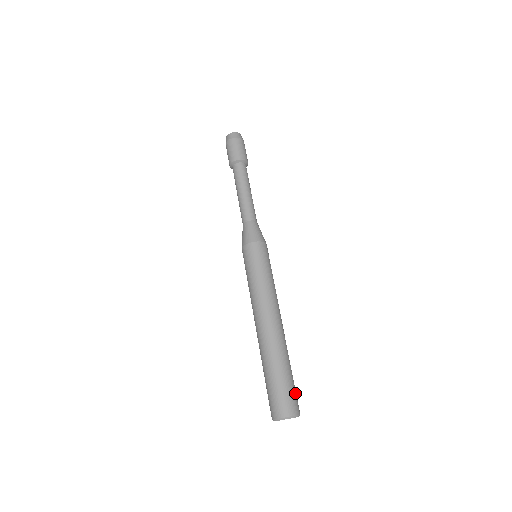
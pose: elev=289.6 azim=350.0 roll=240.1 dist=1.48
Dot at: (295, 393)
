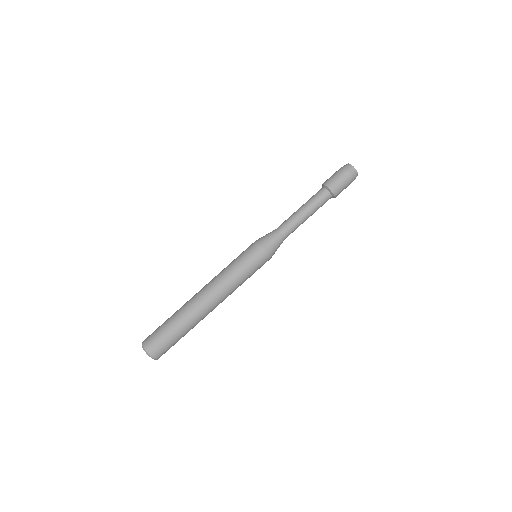
Dot at: (165, 346)
